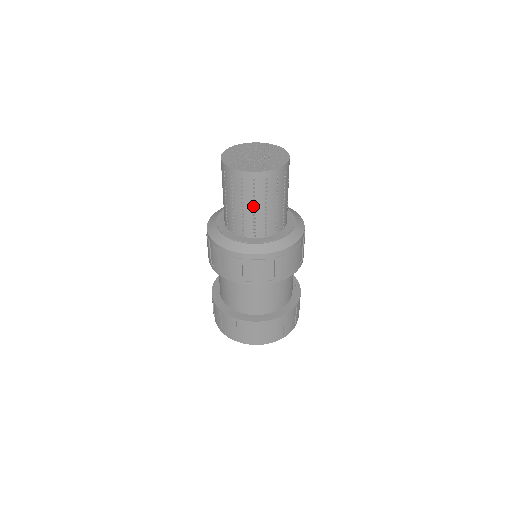
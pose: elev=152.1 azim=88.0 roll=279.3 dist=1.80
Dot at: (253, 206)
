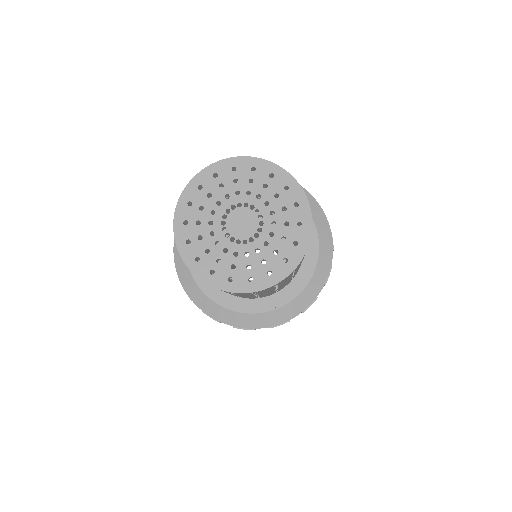
Dot at: occluded
